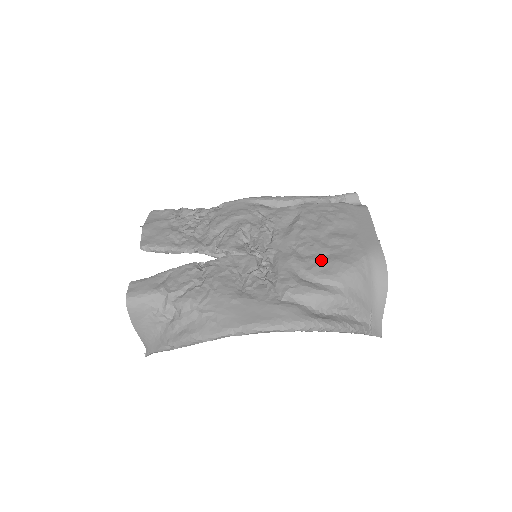
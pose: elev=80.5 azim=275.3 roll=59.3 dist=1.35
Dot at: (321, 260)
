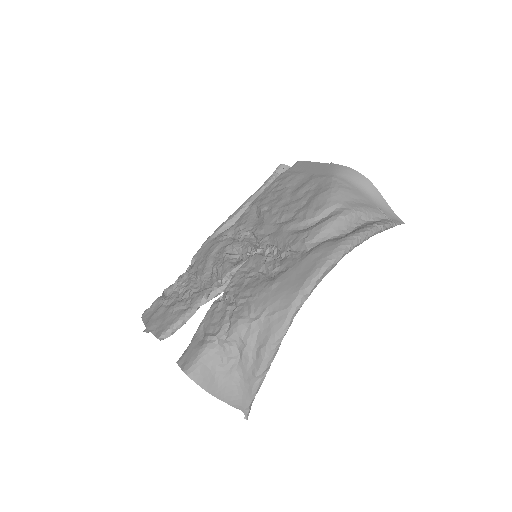
Dot at: (306, 207)
